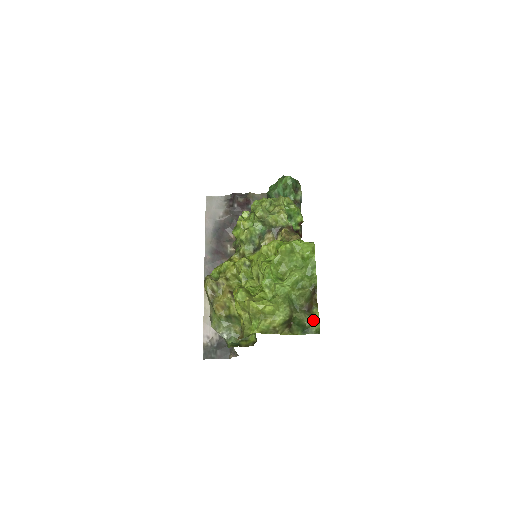
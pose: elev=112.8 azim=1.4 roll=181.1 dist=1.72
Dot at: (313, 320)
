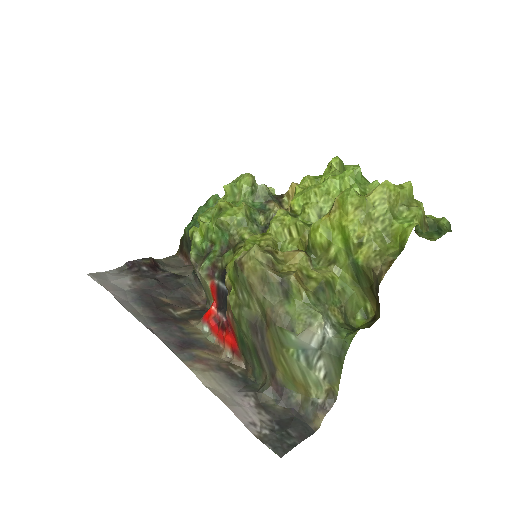
Dot at: occluded
